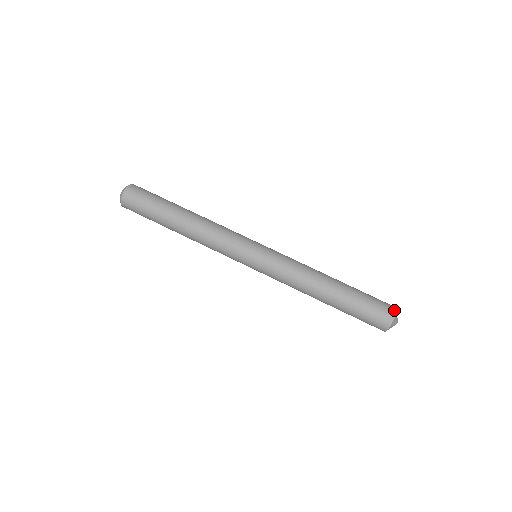
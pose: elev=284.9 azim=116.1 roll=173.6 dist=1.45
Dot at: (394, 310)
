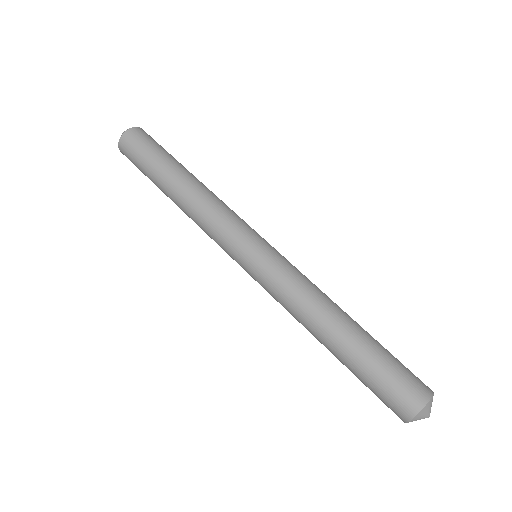
Dot at: (424, 400)
